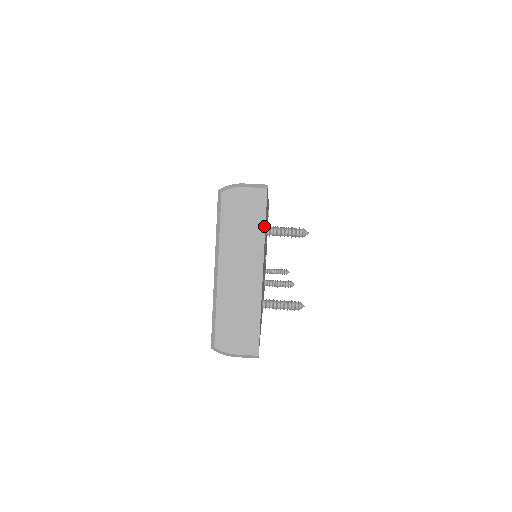
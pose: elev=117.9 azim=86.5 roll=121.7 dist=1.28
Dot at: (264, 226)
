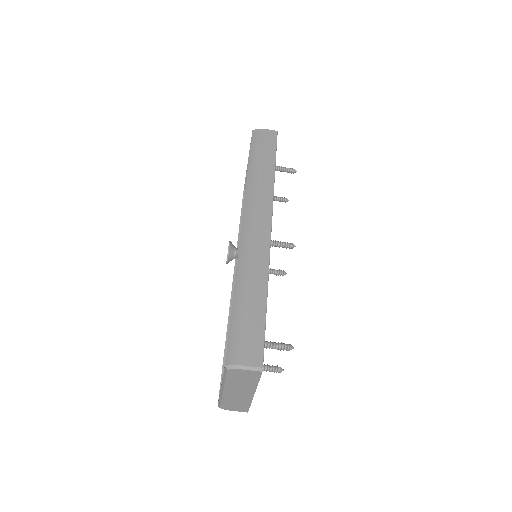
Dot at: (258, 382)
